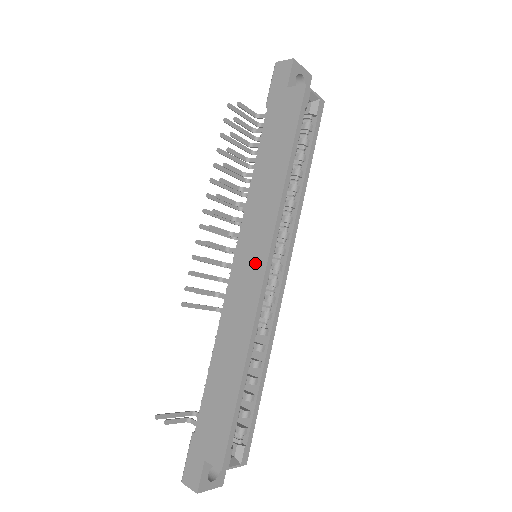
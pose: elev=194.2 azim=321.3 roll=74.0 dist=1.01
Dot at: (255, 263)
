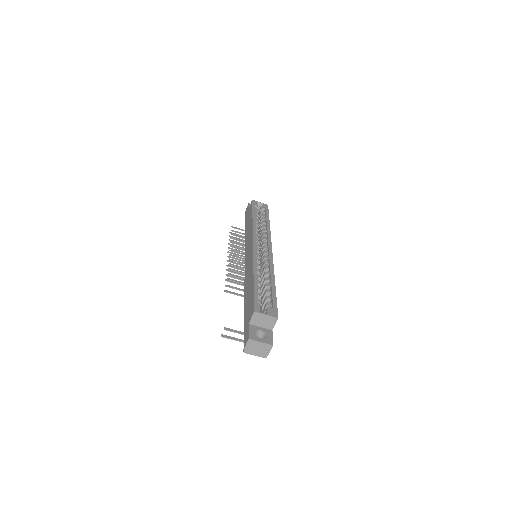
Dot at: (250, 249)
